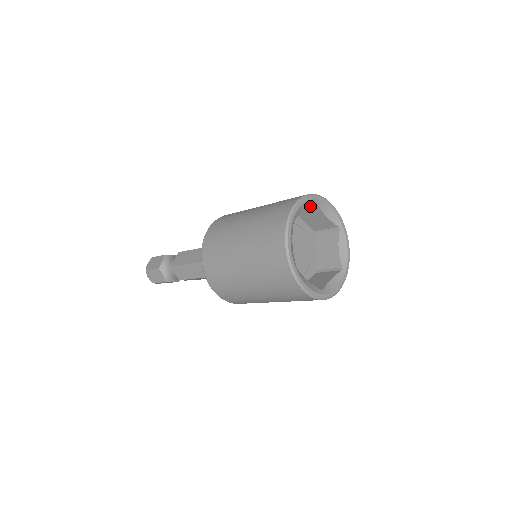
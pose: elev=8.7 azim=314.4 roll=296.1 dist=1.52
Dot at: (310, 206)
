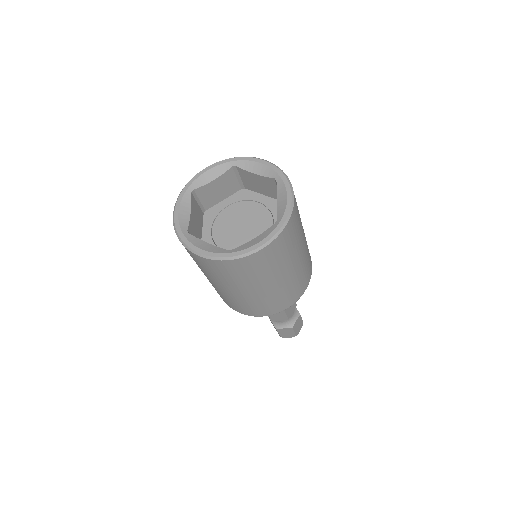
Dot at: (225, 171)
